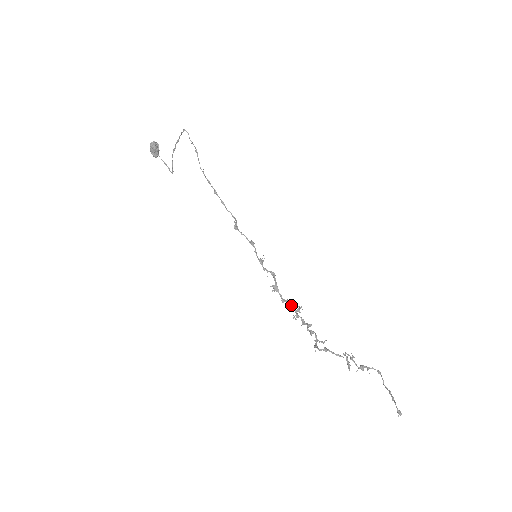
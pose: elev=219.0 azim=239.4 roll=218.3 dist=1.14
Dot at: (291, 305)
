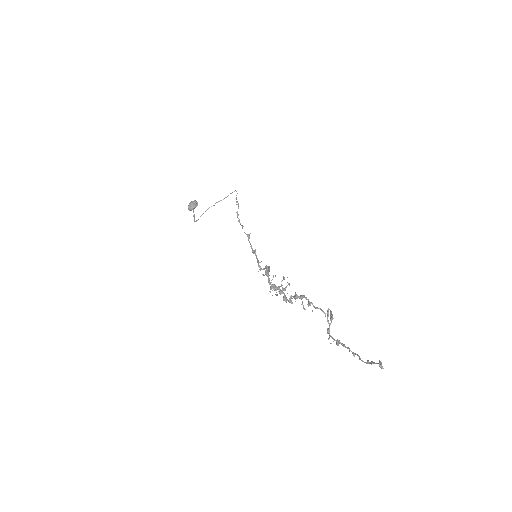
Dot at: (275, 289)
